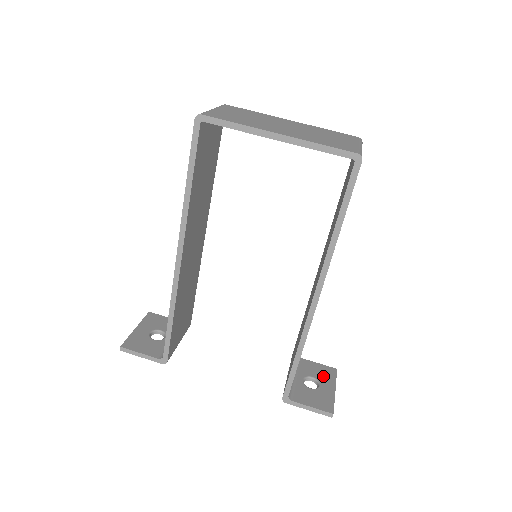
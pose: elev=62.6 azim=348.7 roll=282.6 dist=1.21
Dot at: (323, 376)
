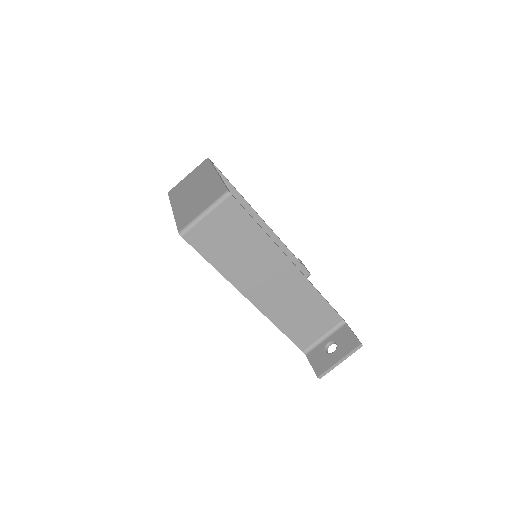
Dot at: (344, 345)
